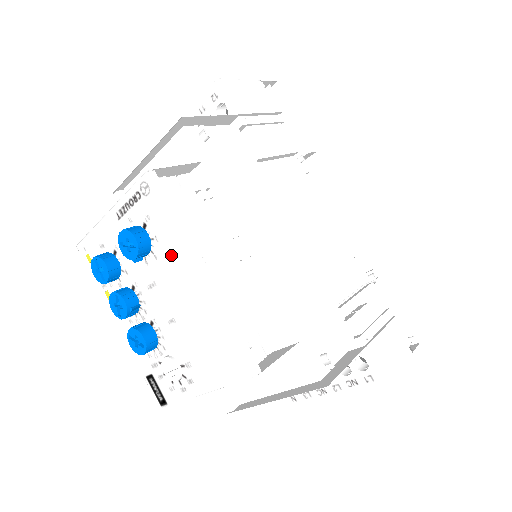
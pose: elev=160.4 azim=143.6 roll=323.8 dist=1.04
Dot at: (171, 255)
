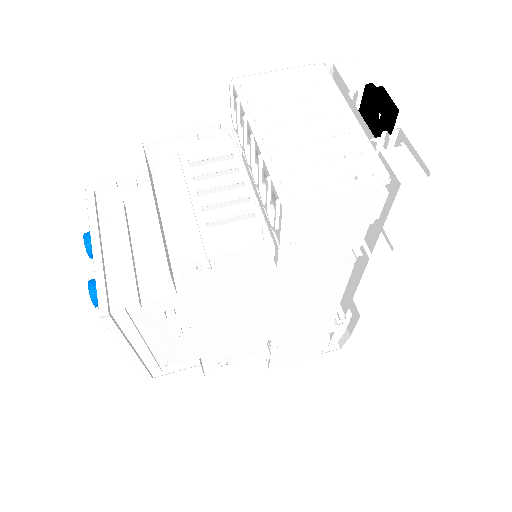
Dot at: occluded
